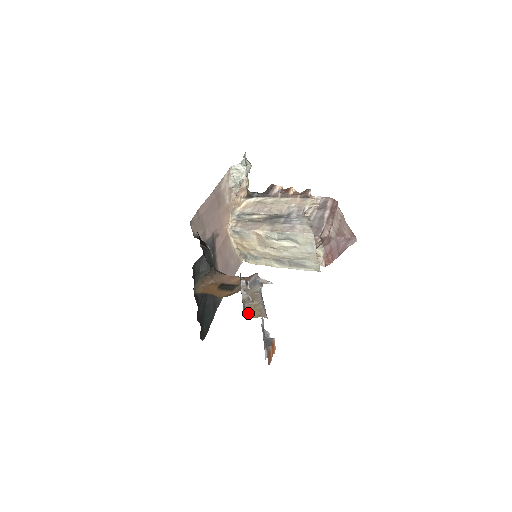
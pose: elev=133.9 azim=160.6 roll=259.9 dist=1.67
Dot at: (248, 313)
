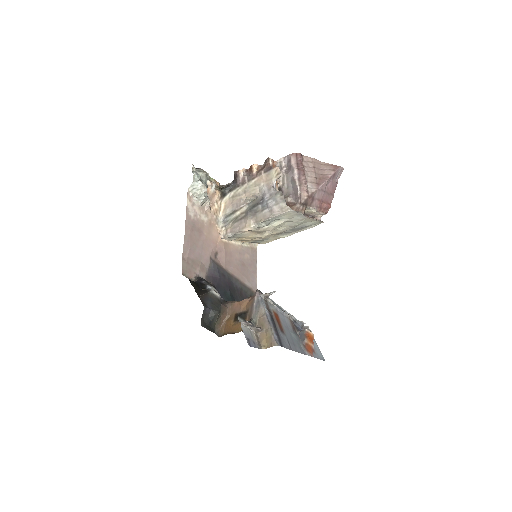
Dot at: (263, 344)
